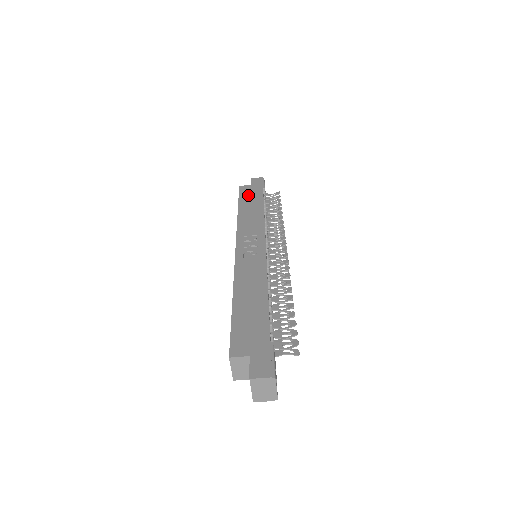
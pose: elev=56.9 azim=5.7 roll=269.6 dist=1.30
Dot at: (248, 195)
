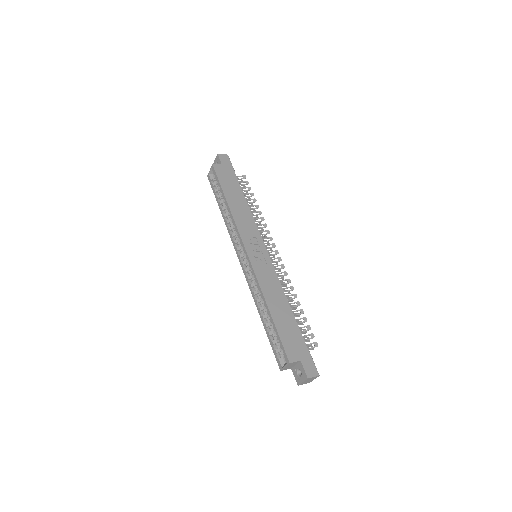
Dot at: (226, 180)
